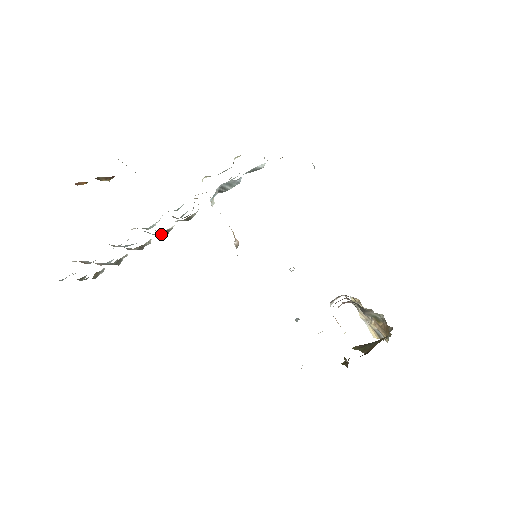
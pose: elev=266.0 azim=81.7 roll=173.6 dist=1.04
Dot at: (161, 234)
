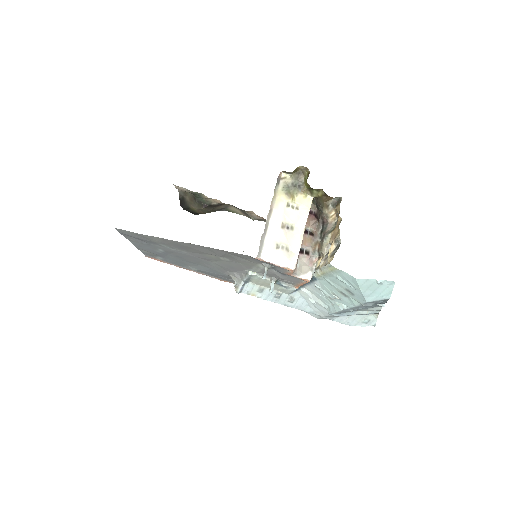
Dot at: occluded
